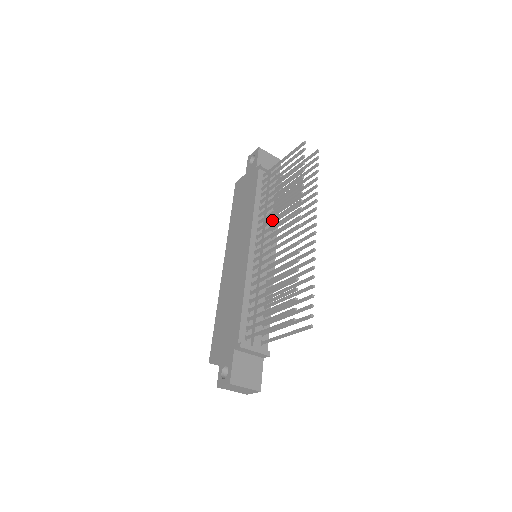
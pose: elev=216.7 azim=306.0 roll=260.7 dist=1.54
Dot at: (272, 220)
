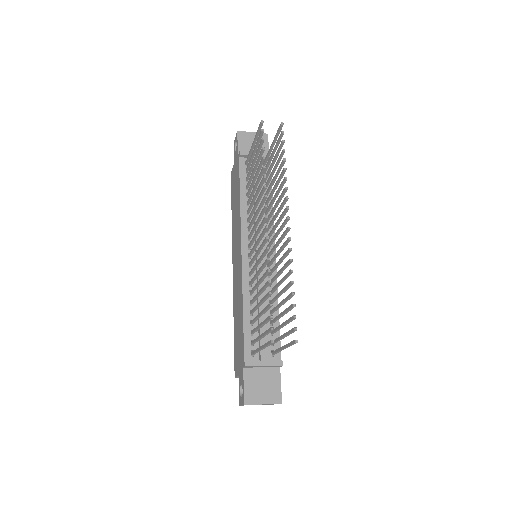
Dot at: (253, 219)
